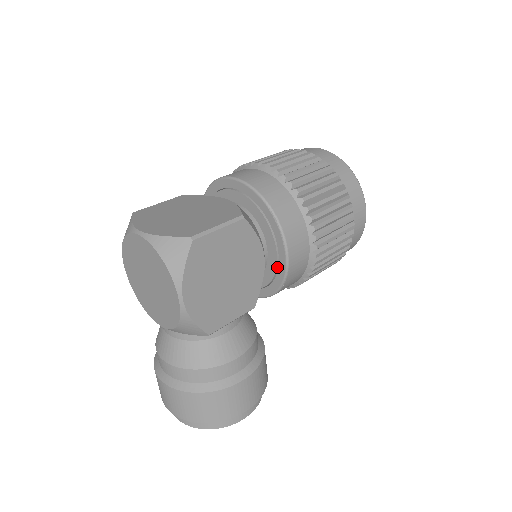
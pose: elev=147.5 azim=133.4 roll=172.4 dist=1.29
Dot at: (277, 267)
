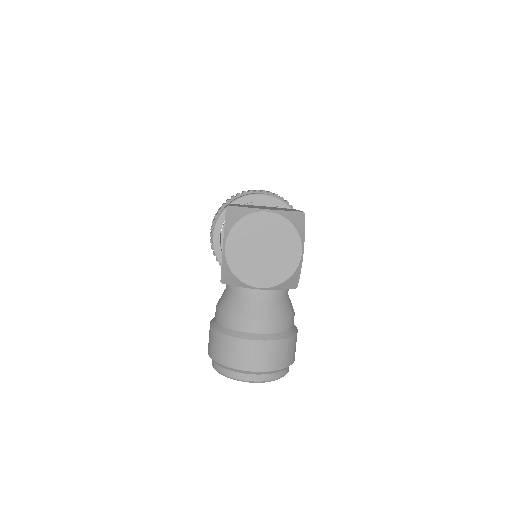
Dot at: occluded
